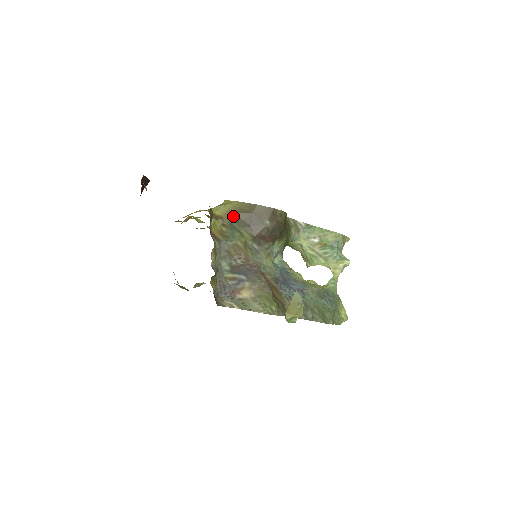
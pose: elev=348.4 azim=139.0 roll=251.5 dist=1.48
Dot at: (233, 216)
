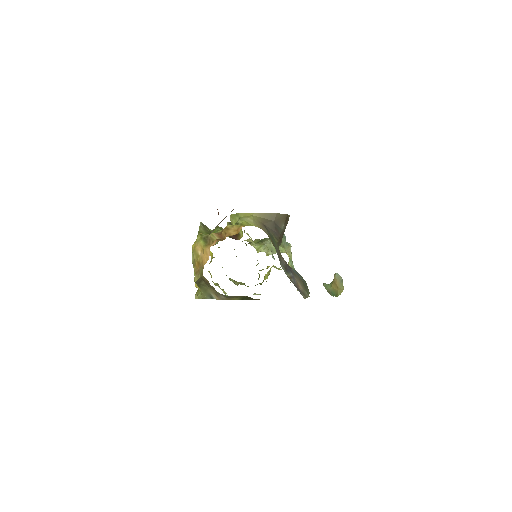
Dot at: (264, 226)
